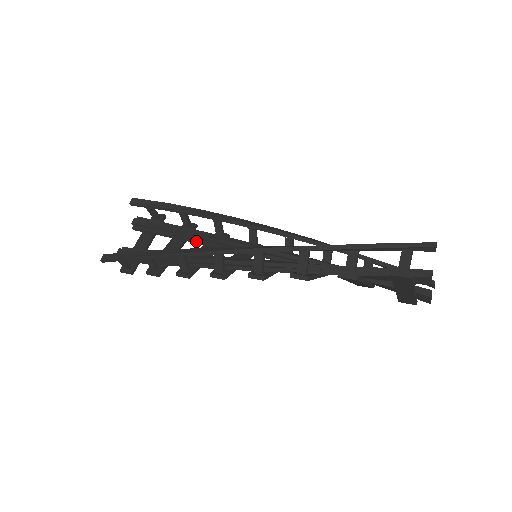
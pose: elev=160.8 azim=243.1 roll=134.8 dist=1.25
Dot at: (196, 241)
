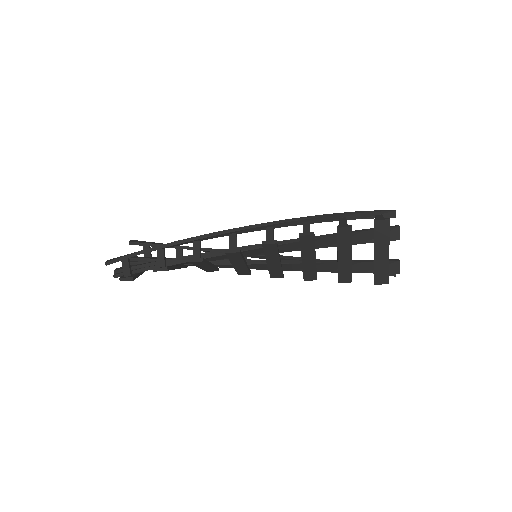
Dot at: occluded
